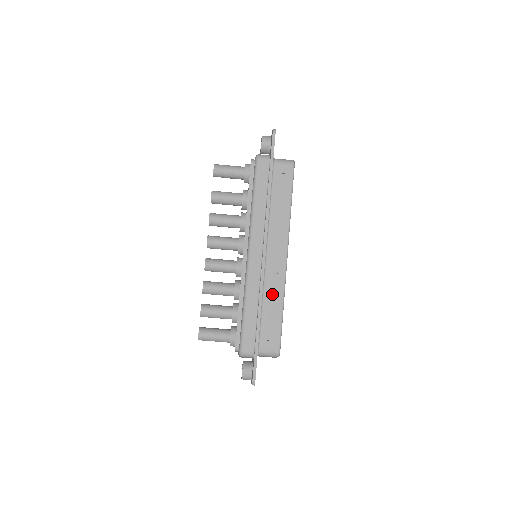
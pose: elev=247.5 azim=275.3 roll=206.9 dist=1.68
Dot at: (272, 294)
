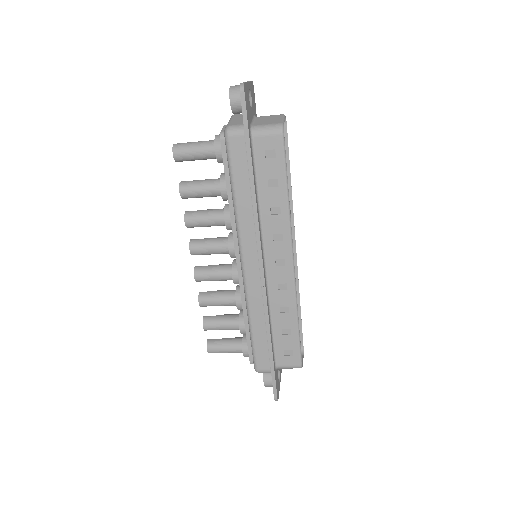
Dot at: (281, 307)
